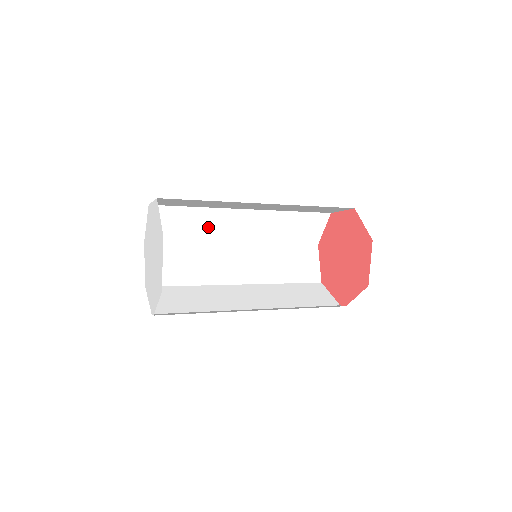
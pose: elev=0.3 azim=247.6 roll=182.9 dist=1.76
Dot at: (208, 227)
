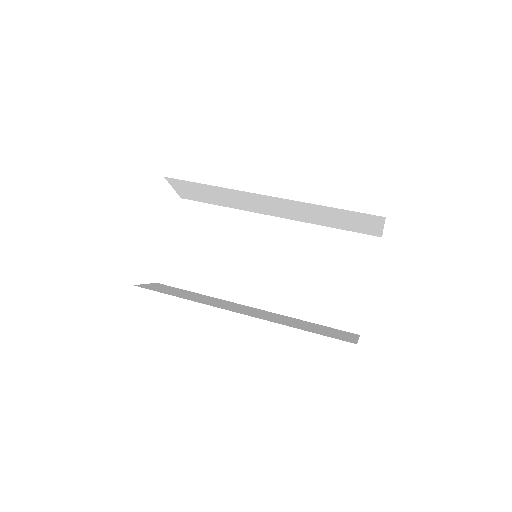
Dot at: occluded
